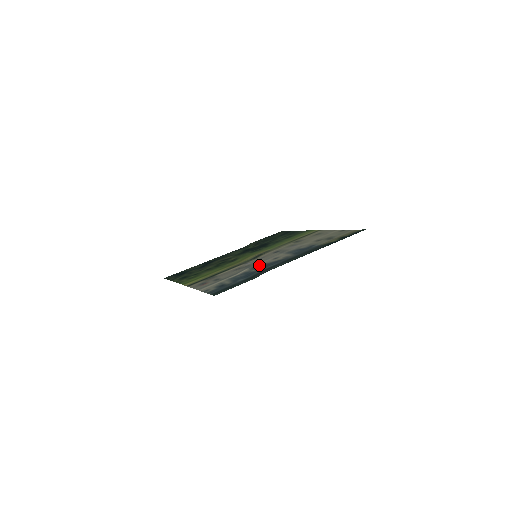
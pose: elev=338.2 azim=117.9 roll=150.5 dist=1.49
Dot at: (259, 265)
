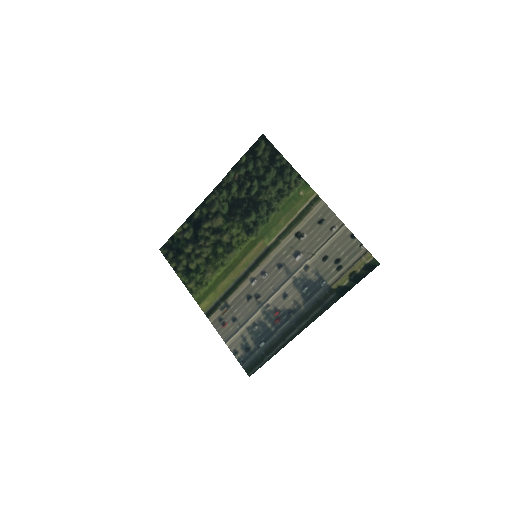
Dot at: (271, 311)
